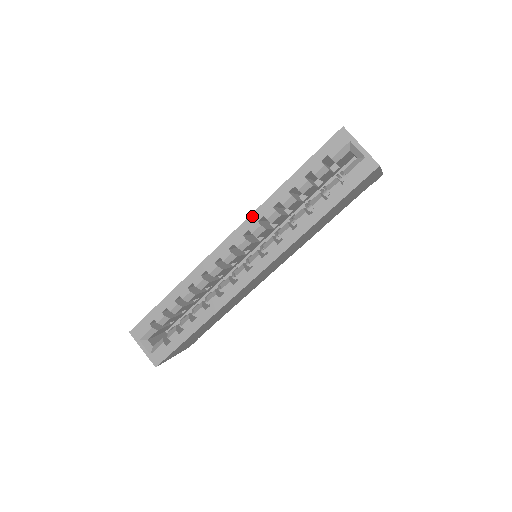
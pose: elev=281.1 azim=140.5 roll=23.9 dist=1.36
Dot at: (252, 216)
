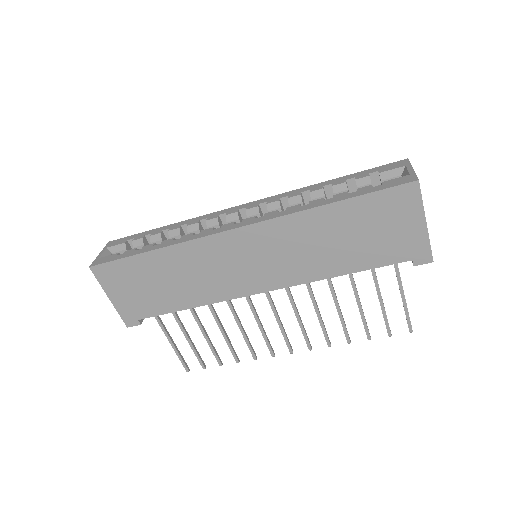
Dot at: (279, 195)
